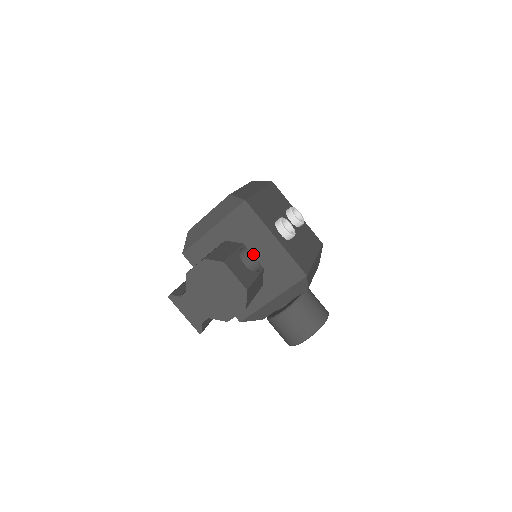
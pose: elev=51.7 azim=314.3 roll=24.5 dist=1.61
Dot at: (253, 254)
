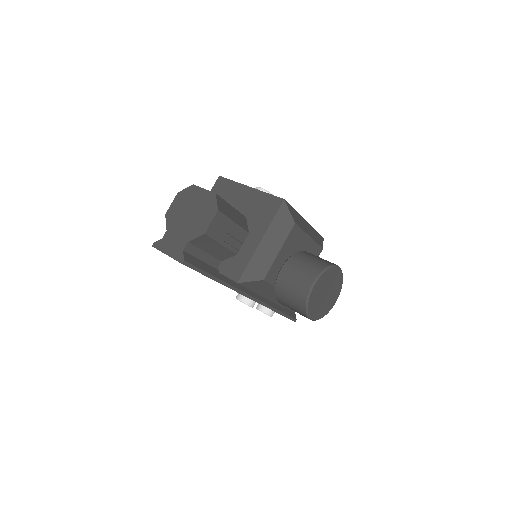
Dot at: occluded
